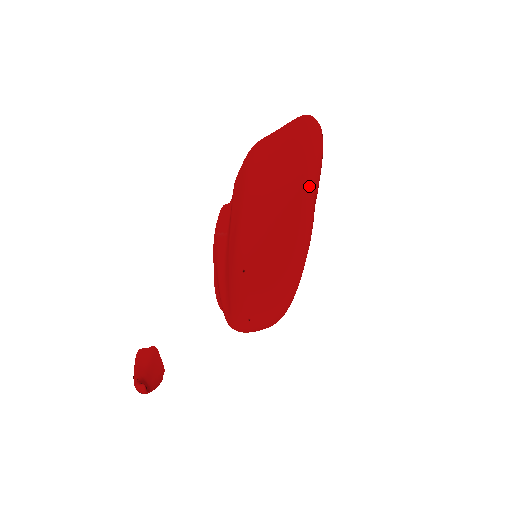
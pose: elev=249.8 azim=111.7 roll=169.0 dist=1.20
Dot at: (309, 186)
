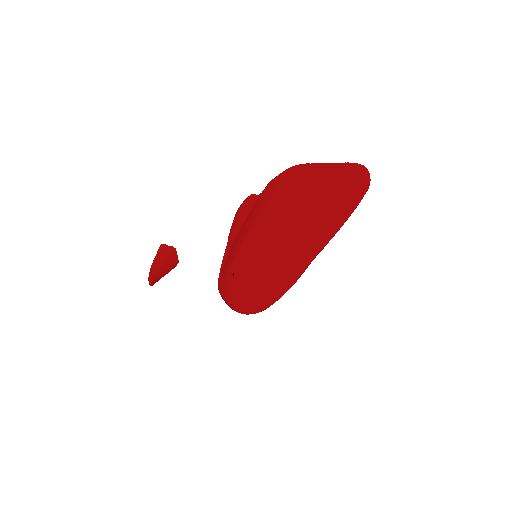
Dot at: (312, 249)
